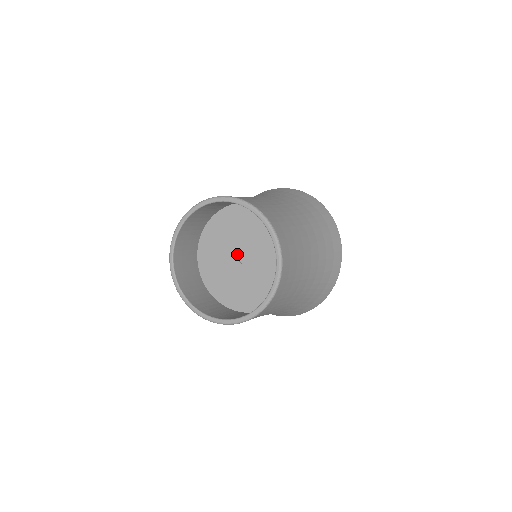
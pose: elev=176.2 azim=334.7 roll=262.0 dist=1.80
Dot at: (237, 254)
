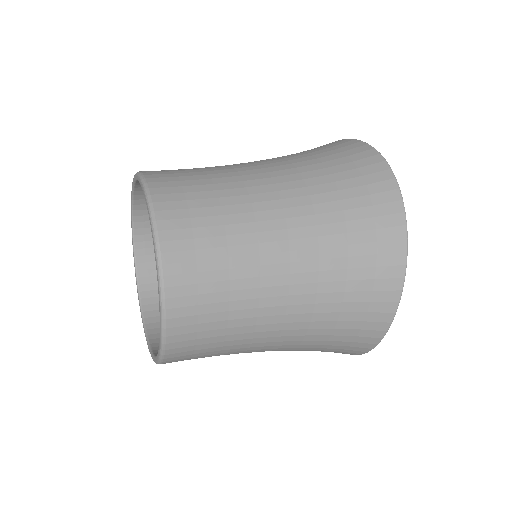
Dot at: occluded
